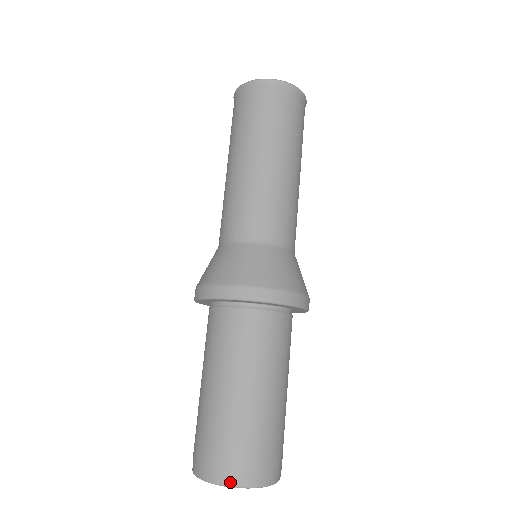
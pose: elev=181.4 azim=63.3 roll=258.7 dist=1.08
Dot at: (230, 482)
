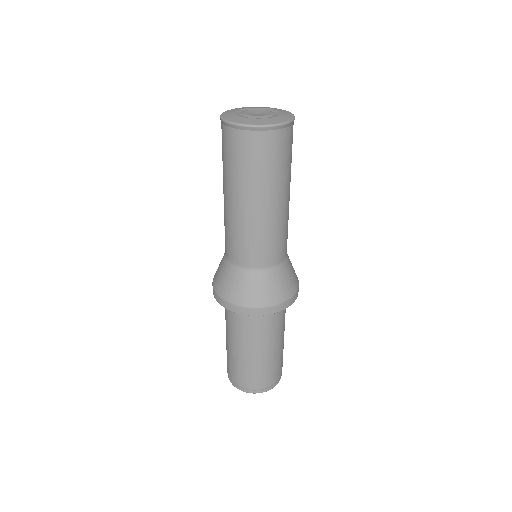
Dot at: (277, 383)
